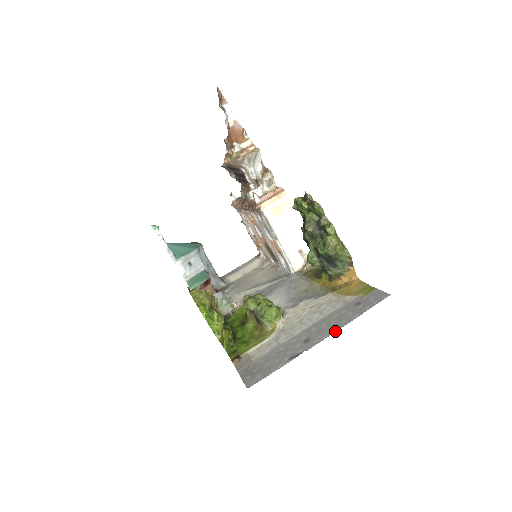
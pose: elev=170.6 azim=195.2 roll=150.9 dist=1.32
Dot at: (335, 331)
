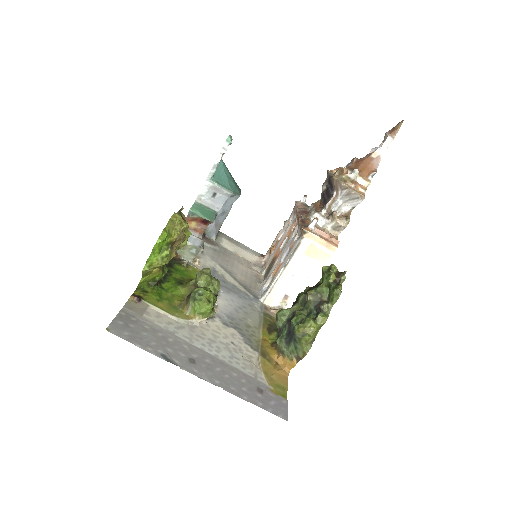
Dot at: (217, 385)
